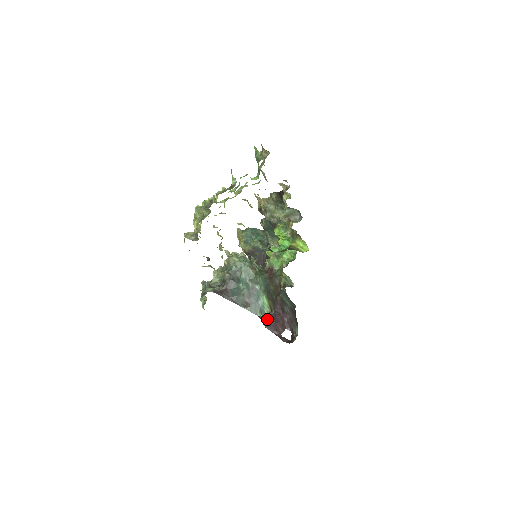
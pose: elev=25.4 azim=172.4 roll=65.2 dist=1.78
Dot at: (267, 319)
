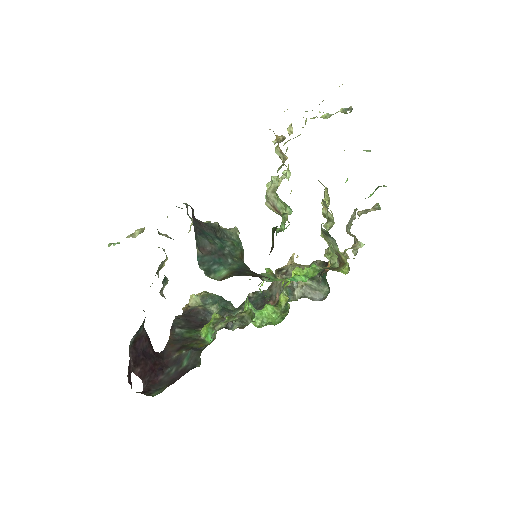
Dot at: (140, 344)
